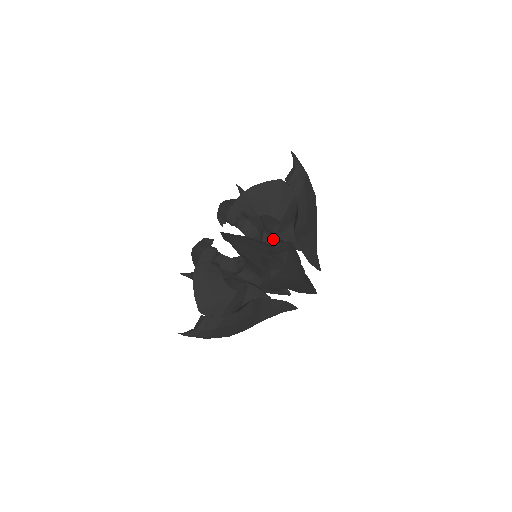
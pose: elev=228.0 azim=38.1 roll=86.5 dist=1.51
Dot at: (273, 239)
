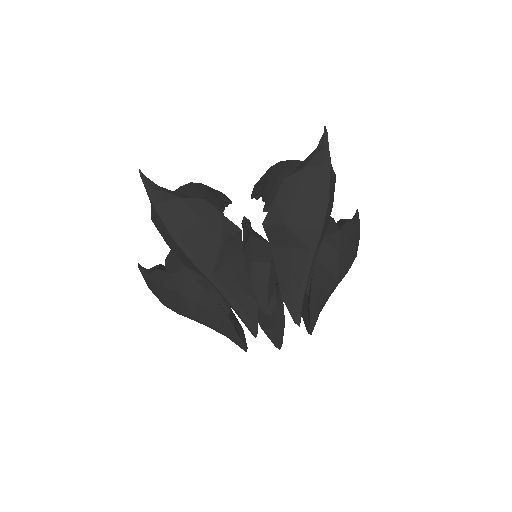
Dot at: occluded
